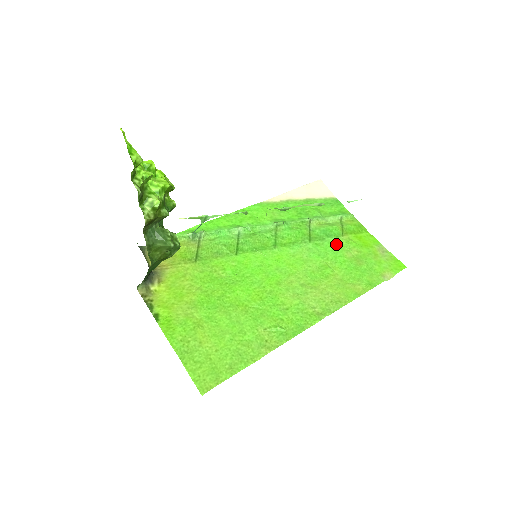
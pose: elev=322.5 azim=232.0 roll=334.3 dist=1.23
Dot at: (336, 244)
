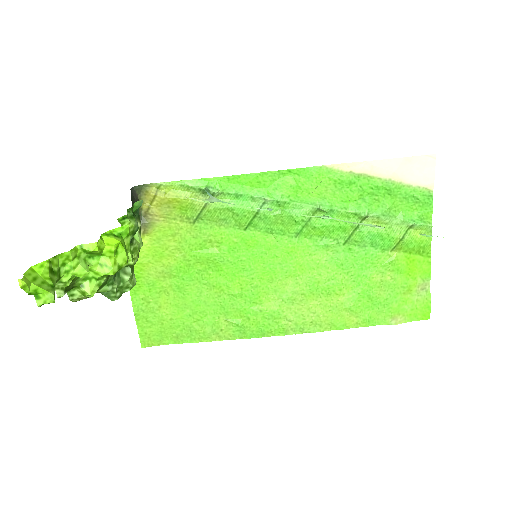
Dot at: (374, 259)
